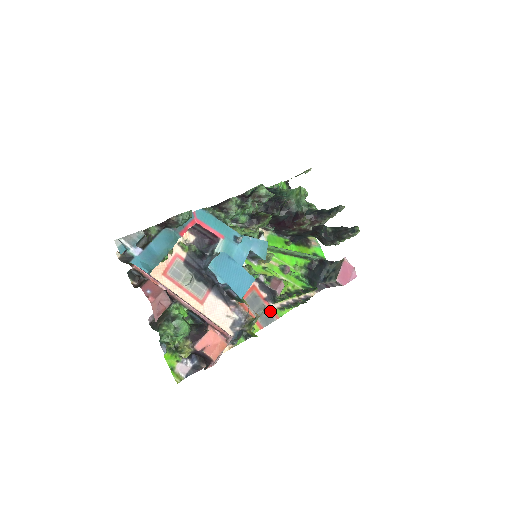
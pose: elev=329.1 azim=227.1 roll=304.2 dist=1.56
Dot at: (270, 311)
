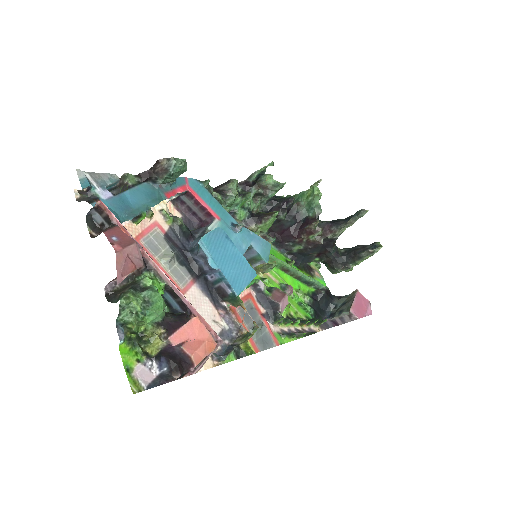
Dot at: (269, 332)
